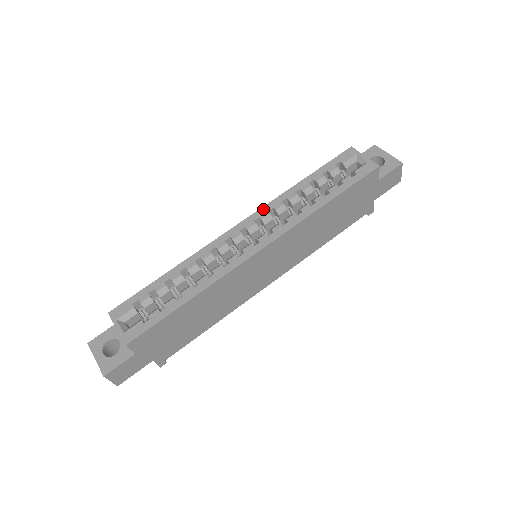
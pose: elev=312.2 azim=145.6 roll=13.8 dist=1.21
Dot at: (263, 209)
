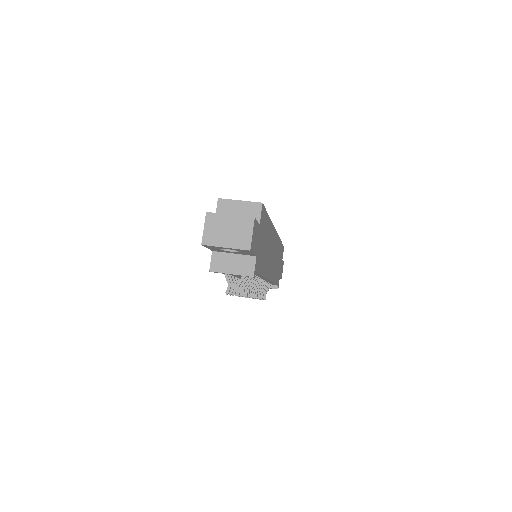
Dot at: occluded
